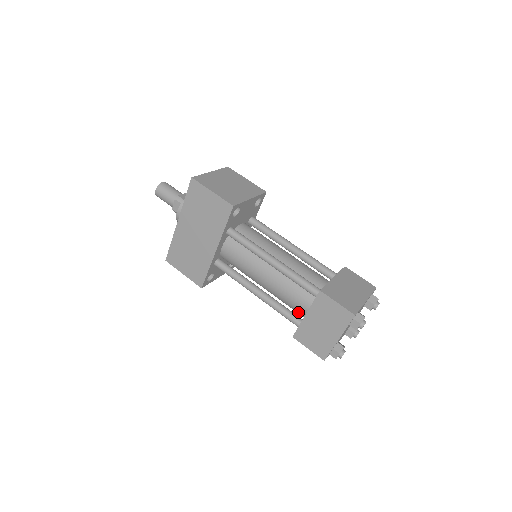
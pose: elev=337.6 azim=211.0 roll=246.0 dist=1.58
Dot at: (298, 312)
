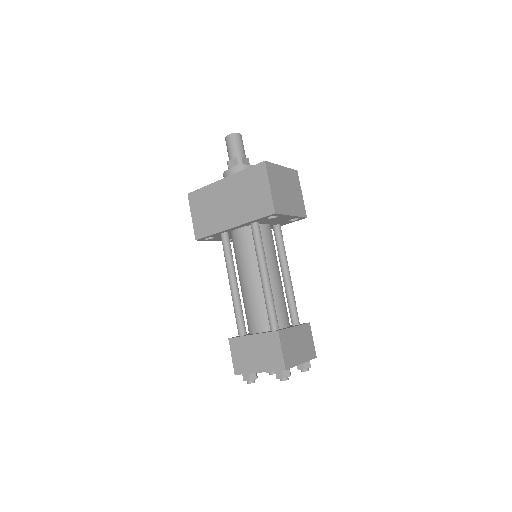
Dot at: (248, 325)
